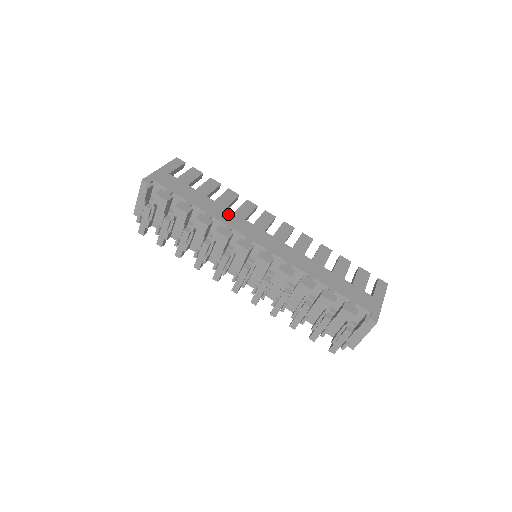
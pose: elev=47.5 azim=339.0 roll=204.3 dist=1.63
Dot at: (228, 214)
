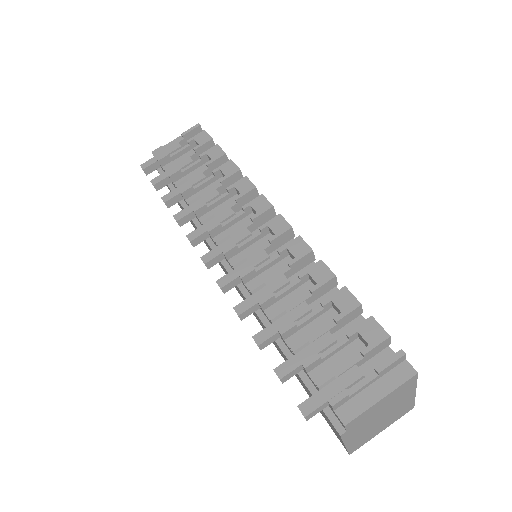
Dot at: occluded
